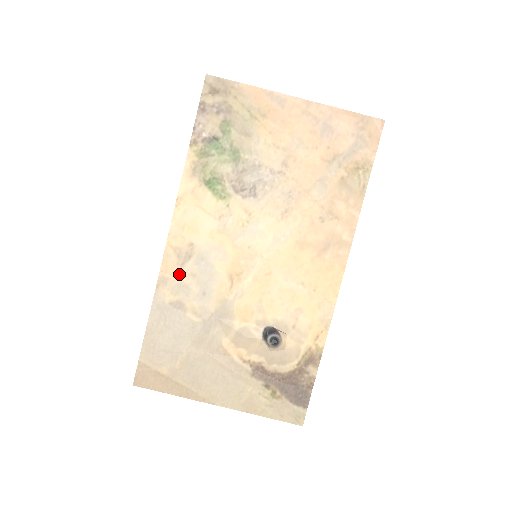
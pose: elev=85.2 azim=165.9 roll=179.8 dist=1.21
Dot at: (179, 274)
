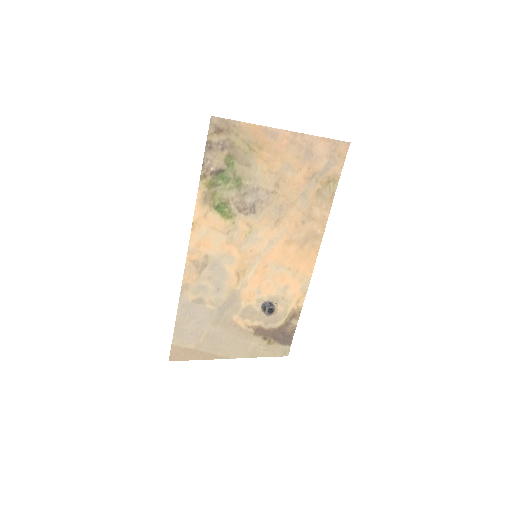
Dot at: (198, 279)
